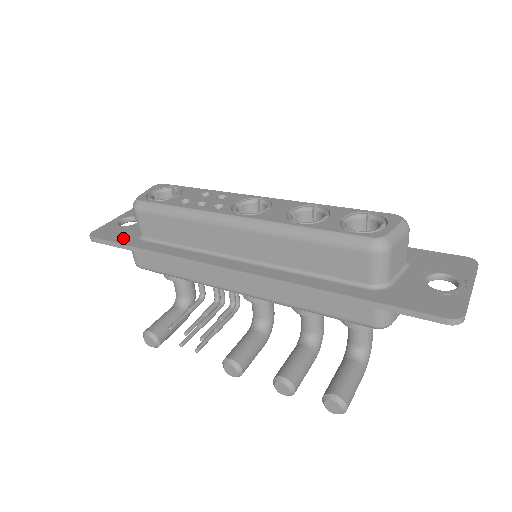
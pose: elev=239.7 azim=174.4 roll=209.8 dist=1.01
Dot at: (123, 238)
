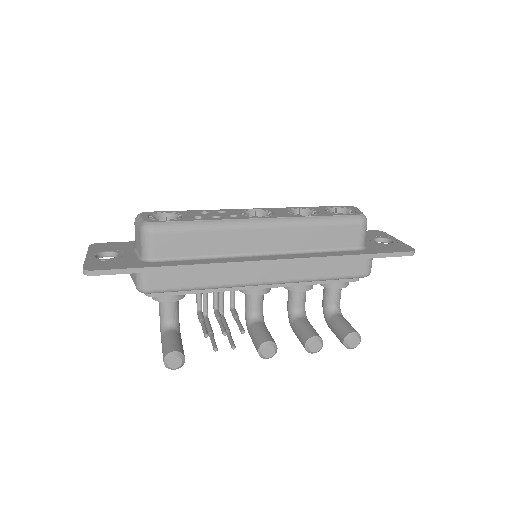
Dot at: (131, 264)
